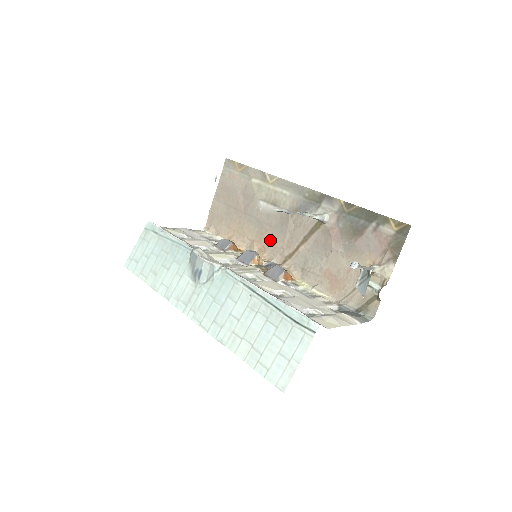
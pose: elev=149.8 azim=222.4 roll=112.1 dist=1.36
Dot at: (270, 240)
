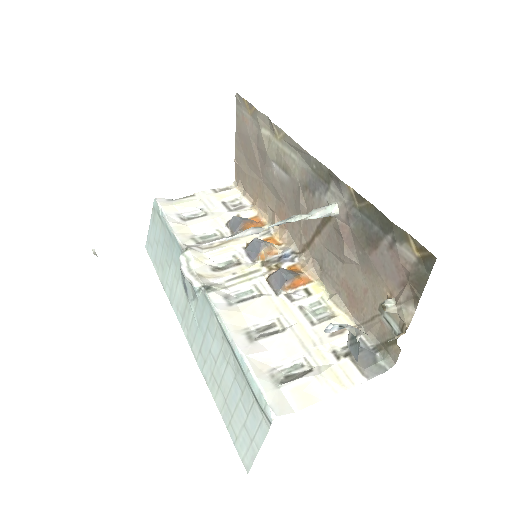
Dot at: (288, 217)
